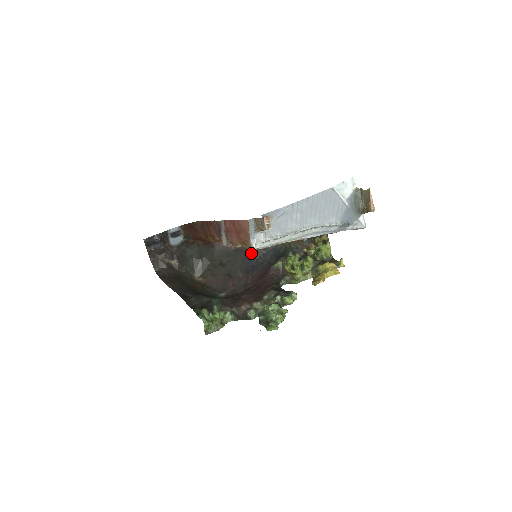
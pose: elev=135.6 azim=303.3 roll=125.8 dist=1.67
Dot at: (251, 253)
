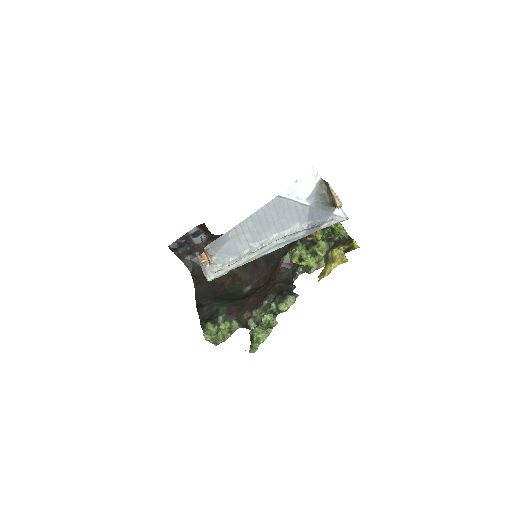
Dot at: occluded
